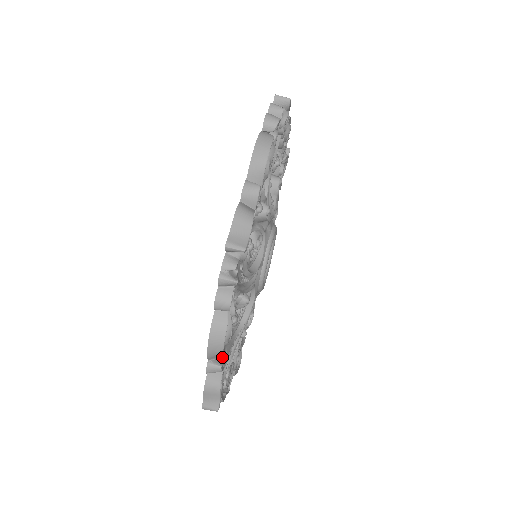
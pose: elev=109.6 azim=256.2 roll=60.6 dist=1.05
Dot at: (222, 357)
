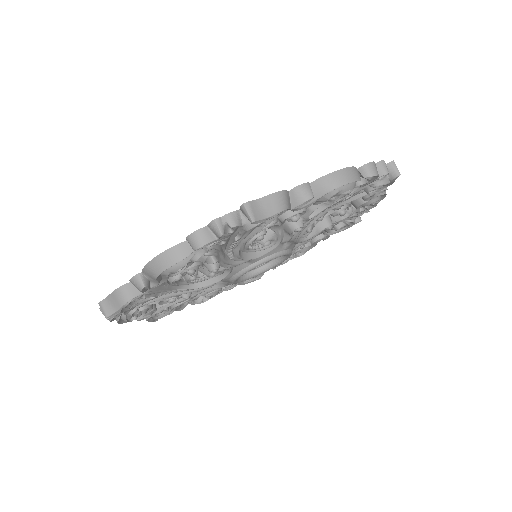
Dot at: (153, 283)
